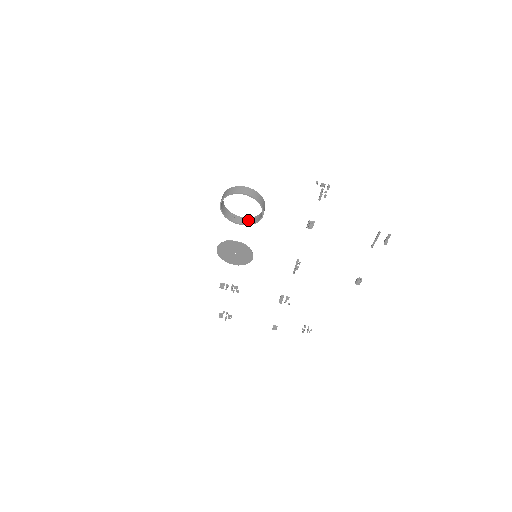
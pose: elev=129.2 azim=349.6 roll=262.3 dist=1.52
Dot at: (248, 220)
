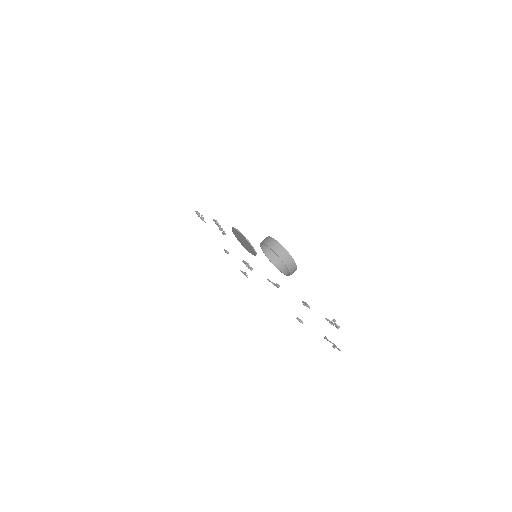
Dot at: (273, 256)
